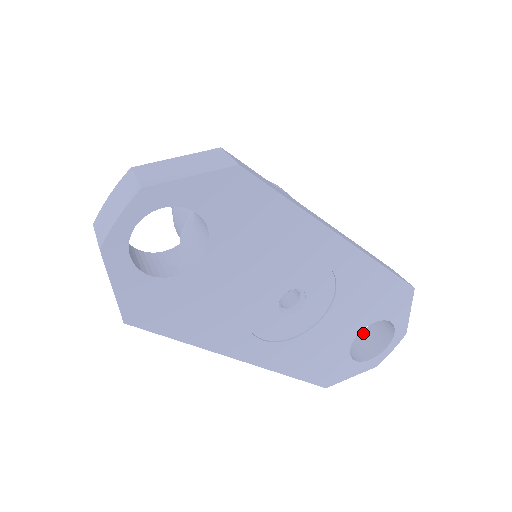
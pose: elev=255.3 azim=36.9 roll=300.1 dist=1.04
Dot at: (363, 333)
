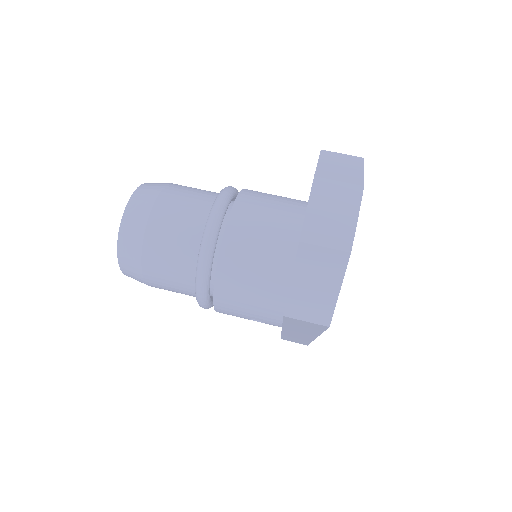
Dot at: occluded
